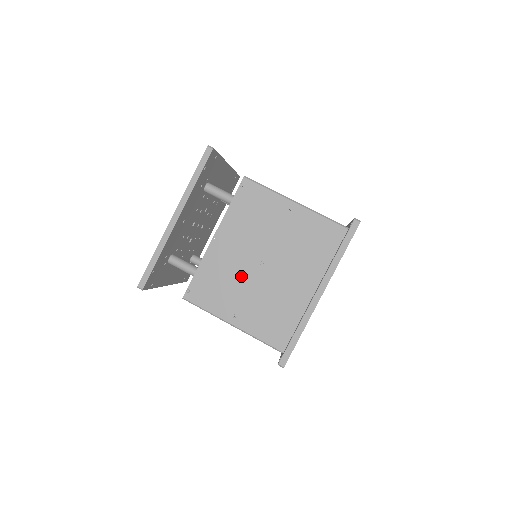
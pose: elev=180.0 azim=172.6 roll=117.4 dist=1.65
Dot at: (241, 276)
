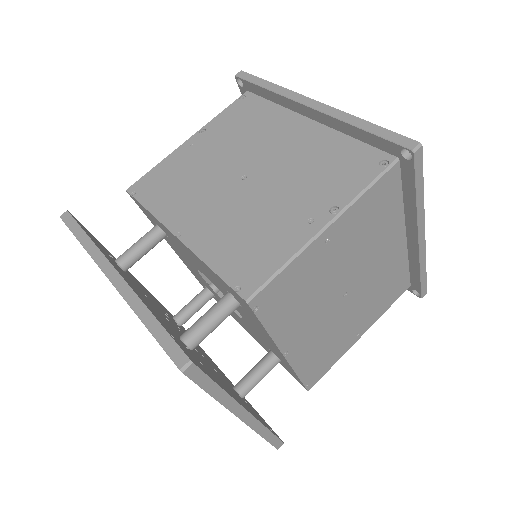
Dot at: (337, 323)
